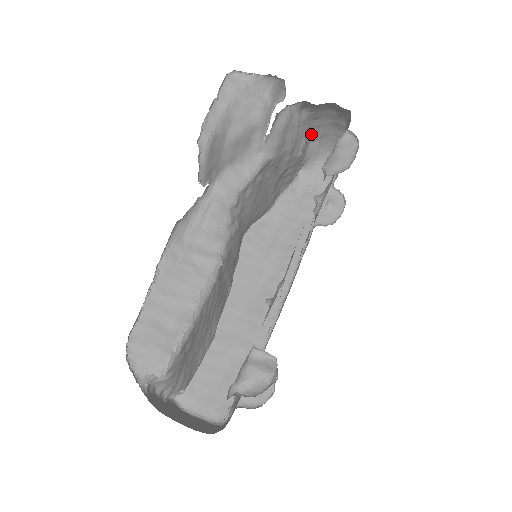
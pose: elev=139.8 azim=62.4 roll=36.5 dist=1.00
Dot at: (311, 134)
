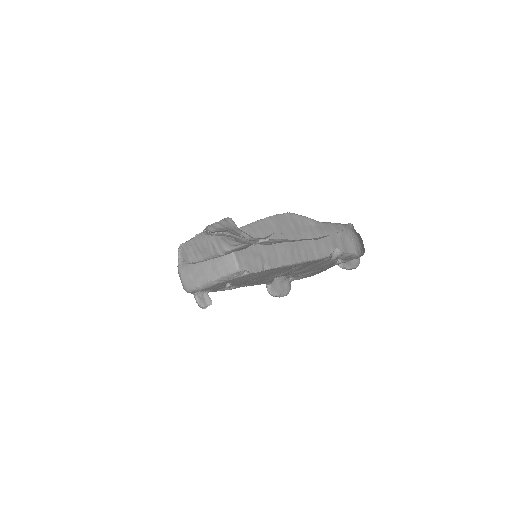
Dot at: occluded
